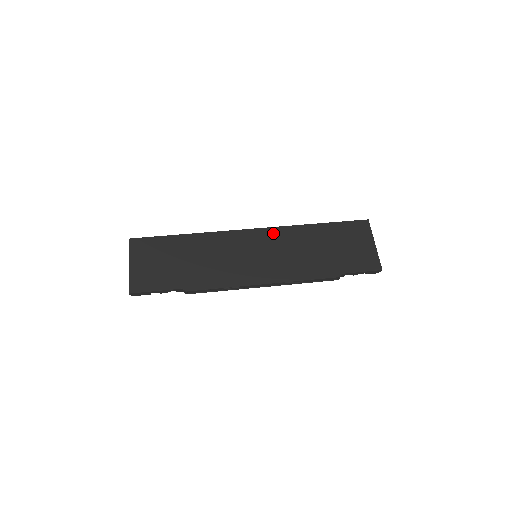
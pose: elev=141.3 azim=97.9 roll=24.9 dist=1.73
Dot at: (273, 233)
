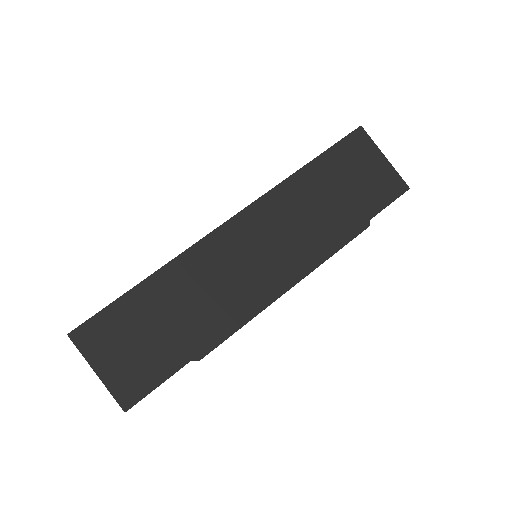
Dot at: (259, 211)
